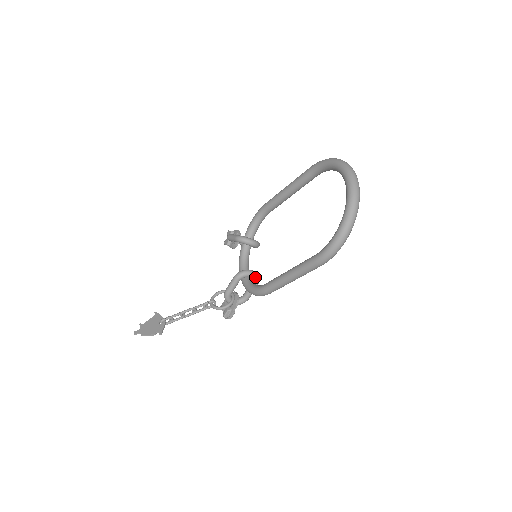
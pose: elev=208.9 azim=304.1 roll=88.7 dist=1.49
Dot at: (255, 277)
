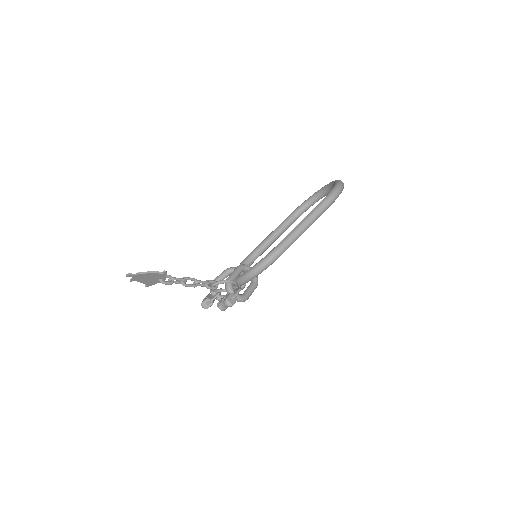
Dot at: occluded
